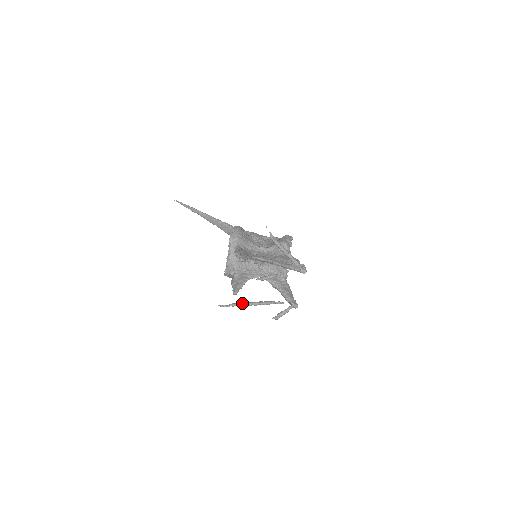
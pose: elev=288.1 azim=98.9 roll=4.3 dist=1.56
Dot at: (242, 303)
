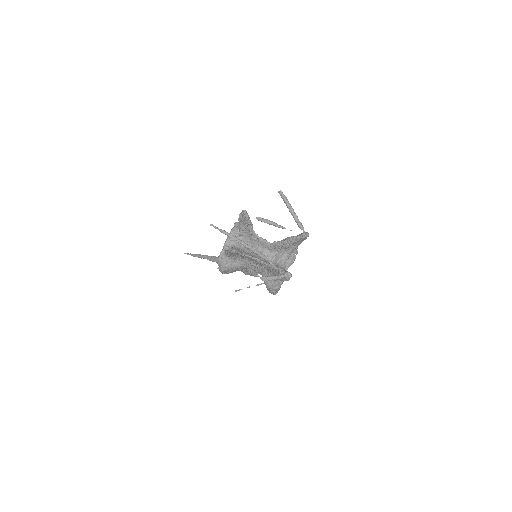
Dot at: (234, 236)
